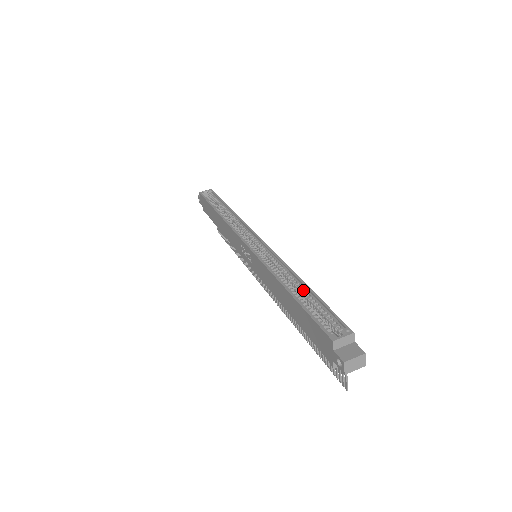
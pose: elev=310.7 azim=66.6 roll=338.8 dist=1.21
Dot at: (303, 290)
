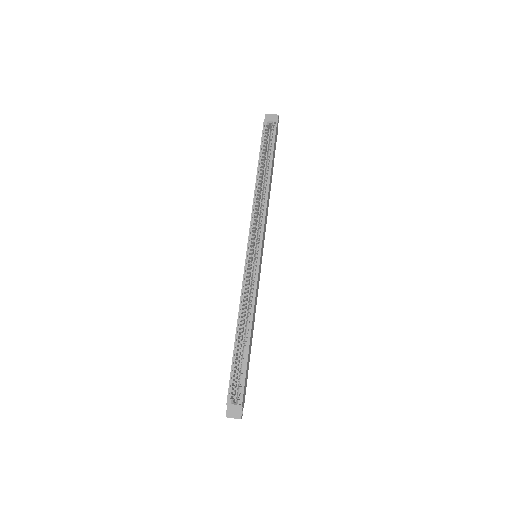
Dot at: (247, 341)
